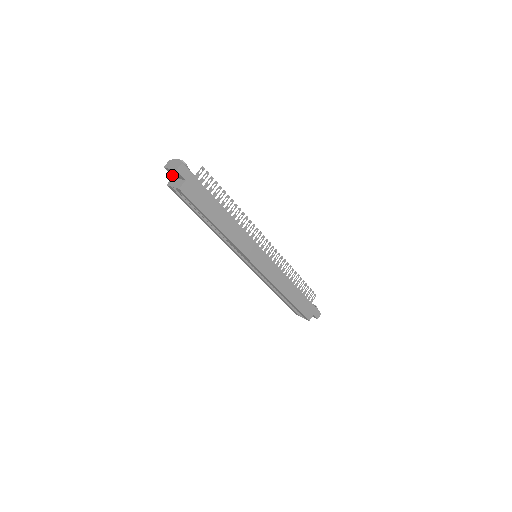
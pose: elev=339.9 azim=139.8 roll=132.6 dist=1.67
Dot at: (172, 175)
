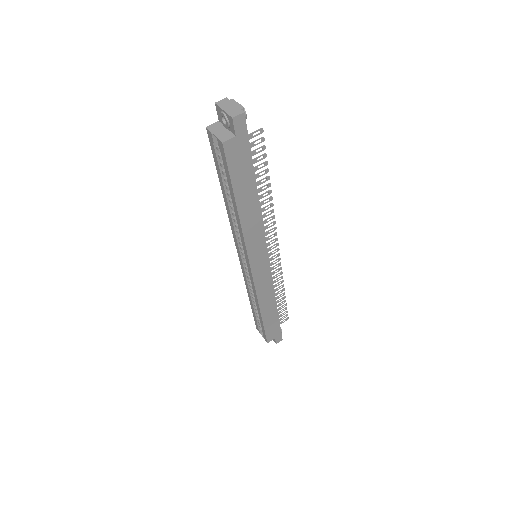
Dot at: (220, 119)
